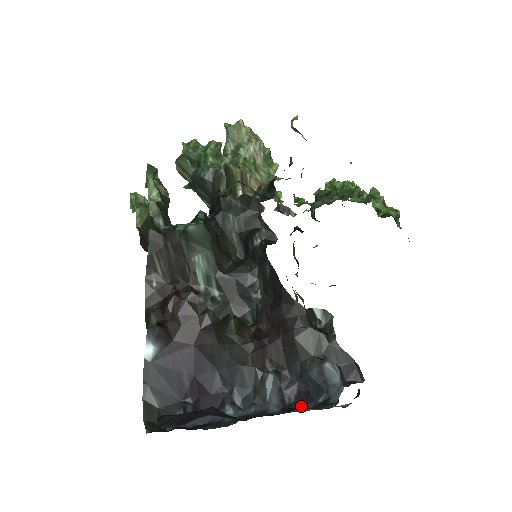
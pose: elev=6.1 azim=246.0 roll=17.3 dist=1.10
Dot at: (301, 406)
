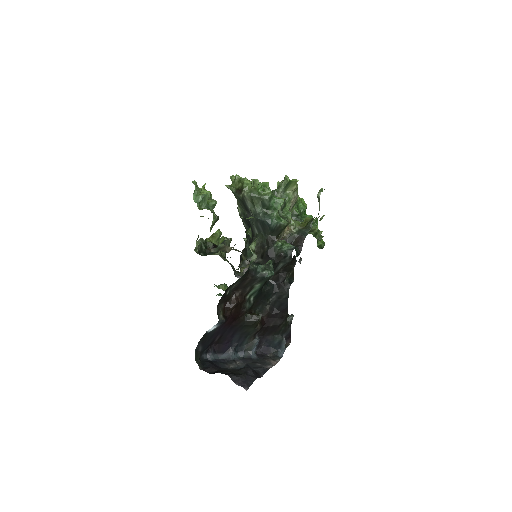
Dot at: (264, 354)
